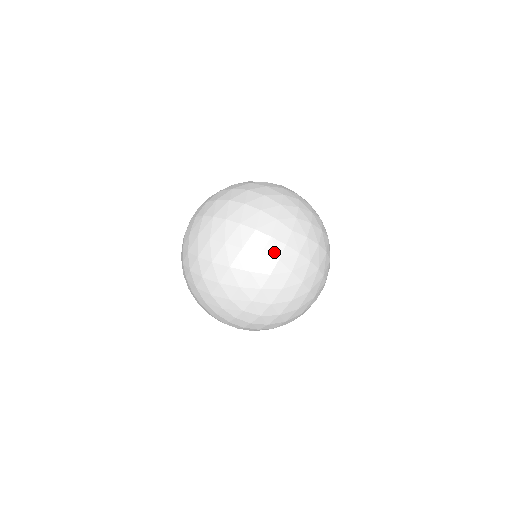
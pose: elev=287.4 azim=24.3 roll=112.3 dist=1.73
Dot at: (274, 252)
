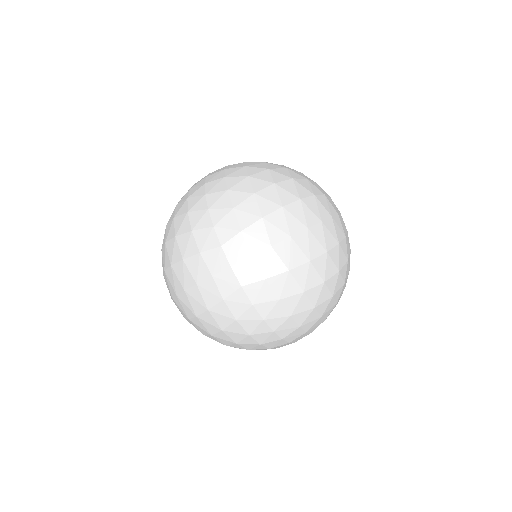
Dot at: (230, 285)
